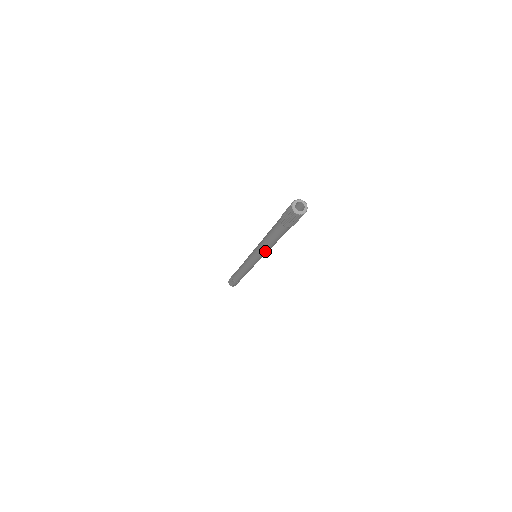
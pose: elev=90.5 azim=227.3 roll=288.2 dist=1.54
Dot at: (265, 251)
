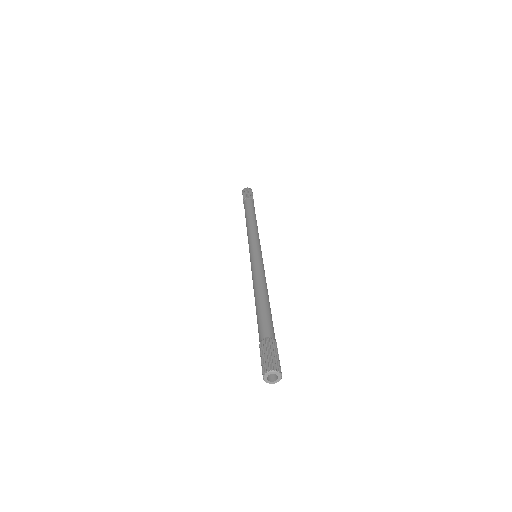
Dot at: occluded
